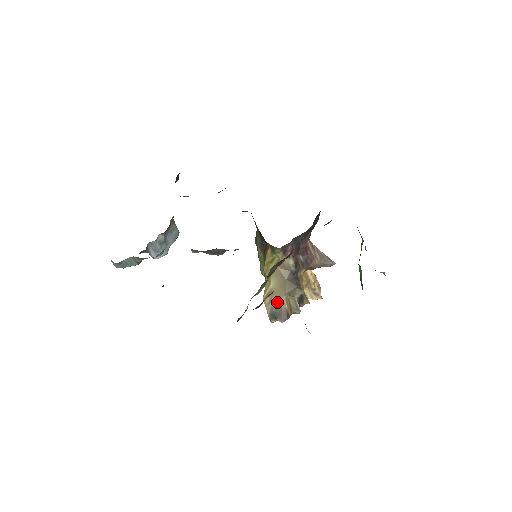
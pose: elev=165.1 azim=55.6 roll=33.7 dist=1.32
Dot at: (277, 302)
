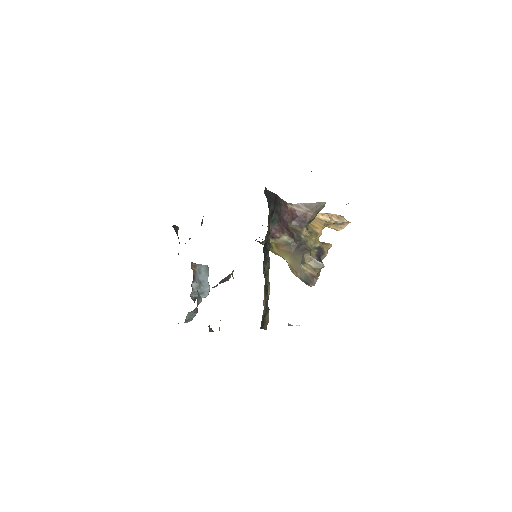
Dot at: (300, 272)
